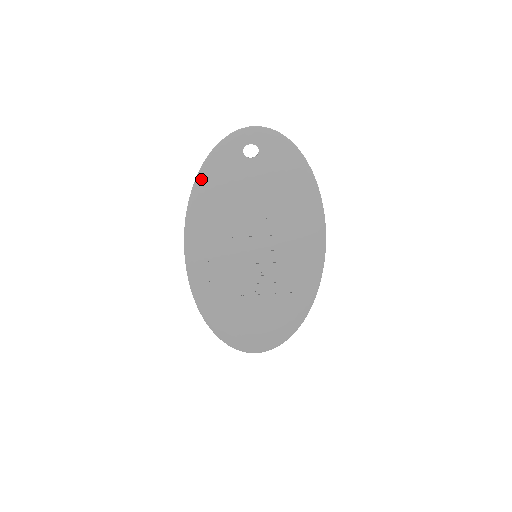
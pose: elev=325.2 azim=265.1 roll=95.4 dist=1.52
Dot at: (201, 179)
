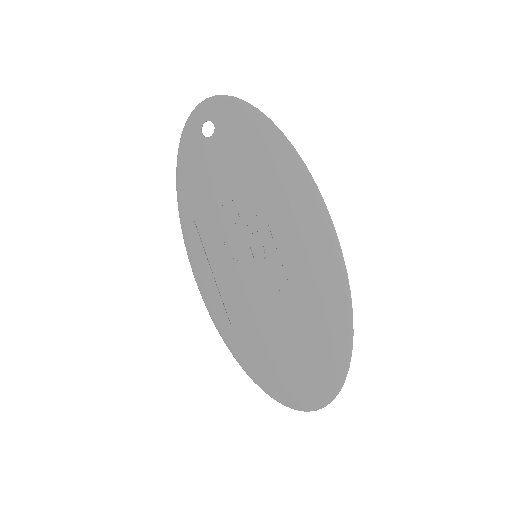
Dot at: (180, 180)
